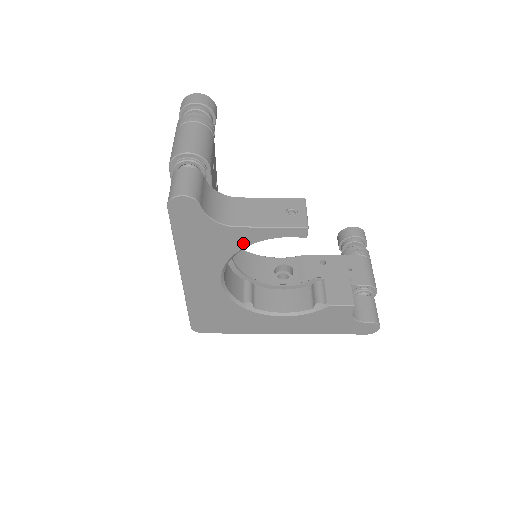
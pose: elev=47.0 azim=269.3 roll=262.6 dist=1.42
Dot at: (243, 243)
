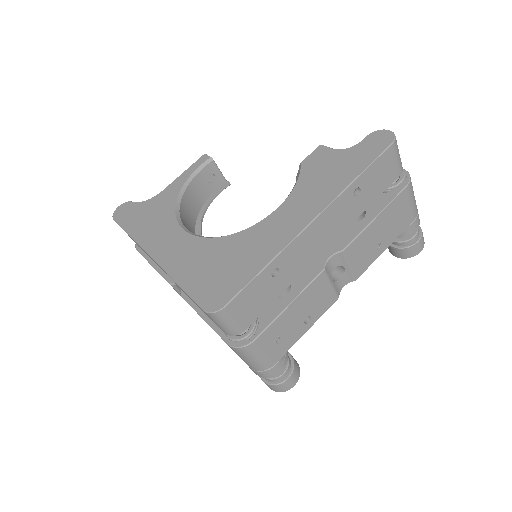
Dot at: (175, 194)
